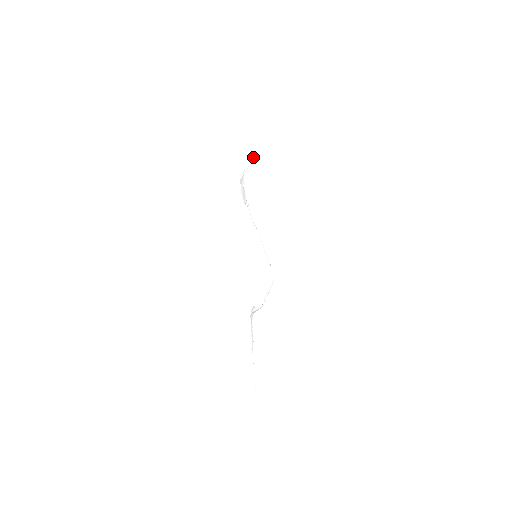
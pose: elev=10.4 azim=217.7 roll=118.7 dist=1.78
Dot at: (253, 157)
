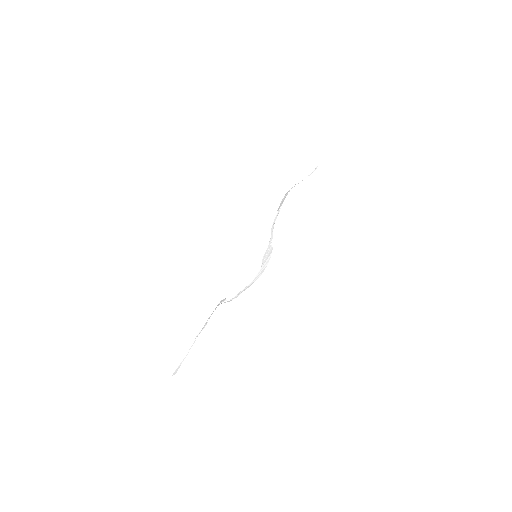
Dot at: (309, 175)
